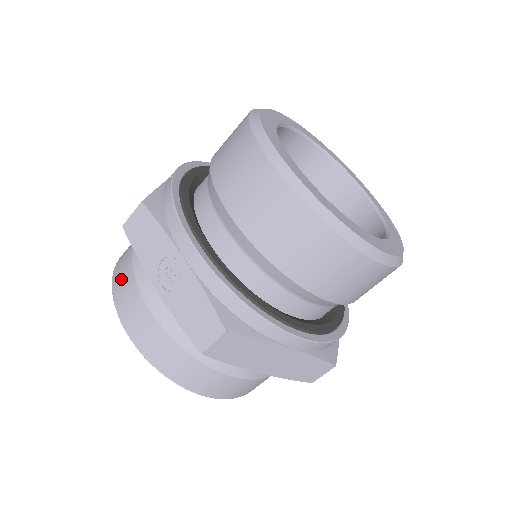
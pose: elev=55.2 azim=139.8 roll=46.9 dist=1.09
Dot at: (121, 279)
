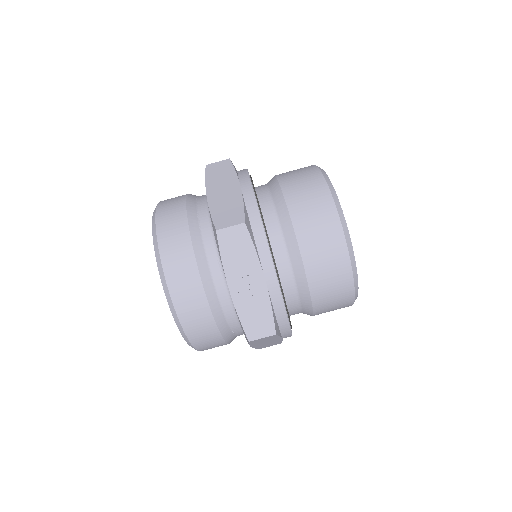
Dot at: (176, 256)
